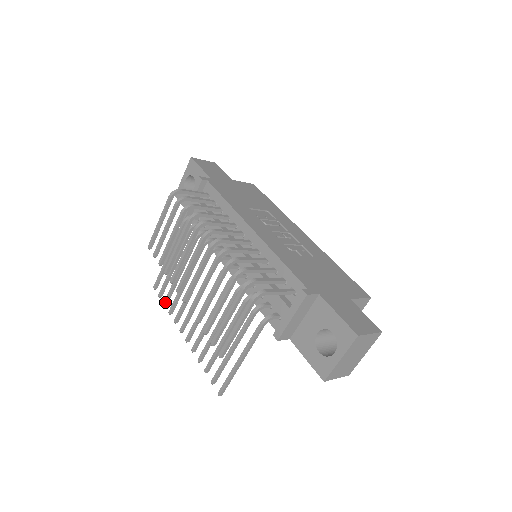
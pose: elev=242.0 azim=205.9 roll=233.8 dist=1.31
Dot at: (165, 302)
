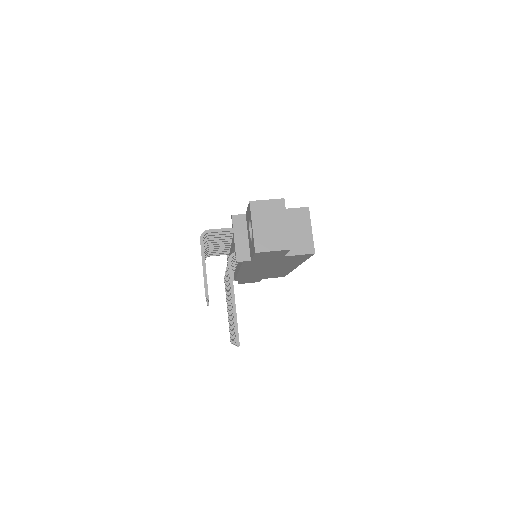
Dot at: (231, 340)
